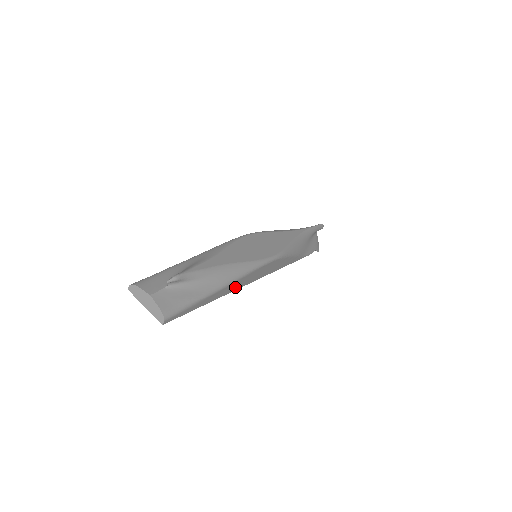
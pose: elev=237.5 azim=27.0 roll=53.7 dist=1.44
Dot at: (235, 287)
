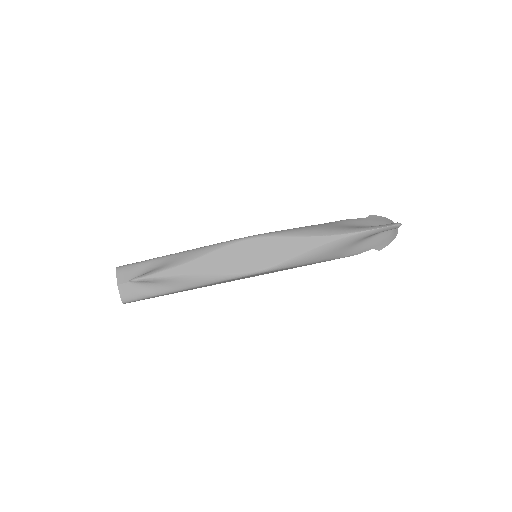
Dot at: (206, 286)
